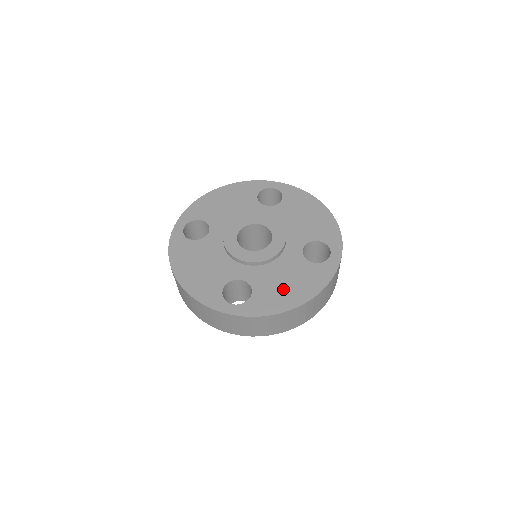
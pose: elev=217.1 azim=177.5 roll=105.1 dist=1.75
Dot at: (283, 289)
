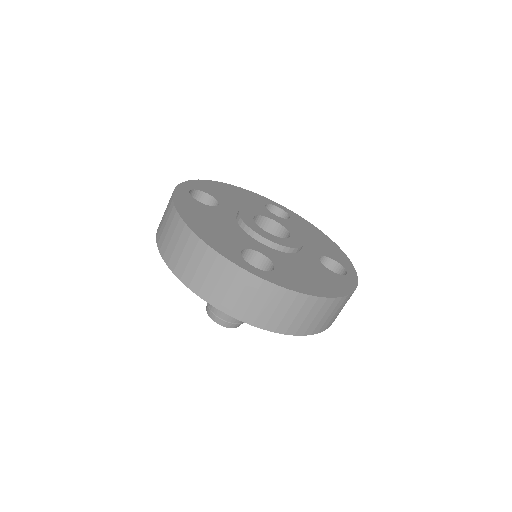
Dot at: (308, 278)
